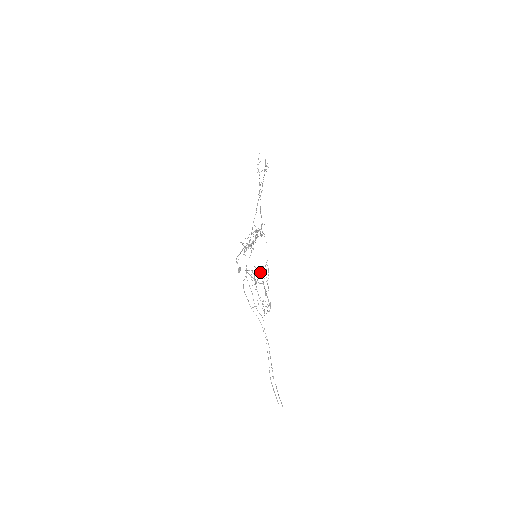
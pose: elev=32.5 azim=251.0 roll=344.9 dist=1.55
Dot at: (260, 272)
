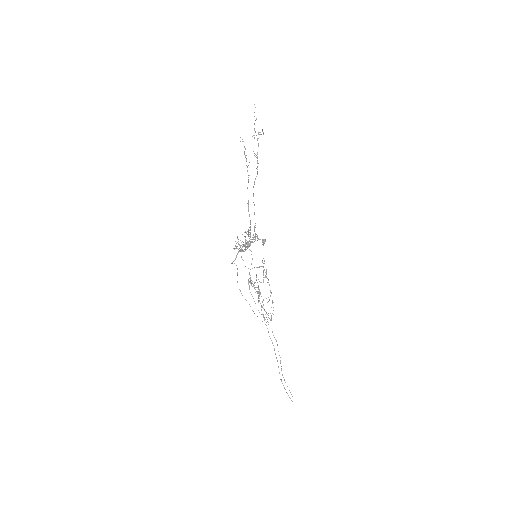
Dot at: occluded
